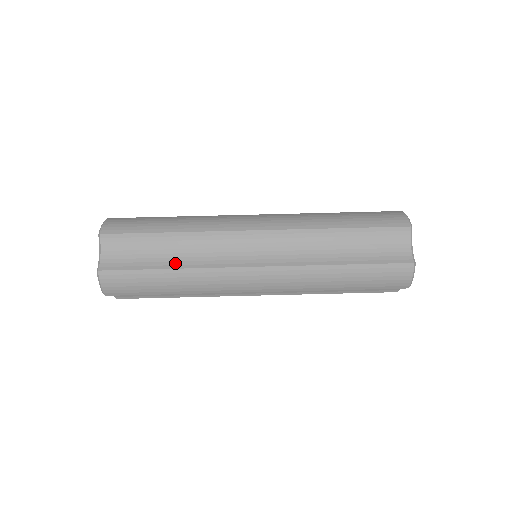
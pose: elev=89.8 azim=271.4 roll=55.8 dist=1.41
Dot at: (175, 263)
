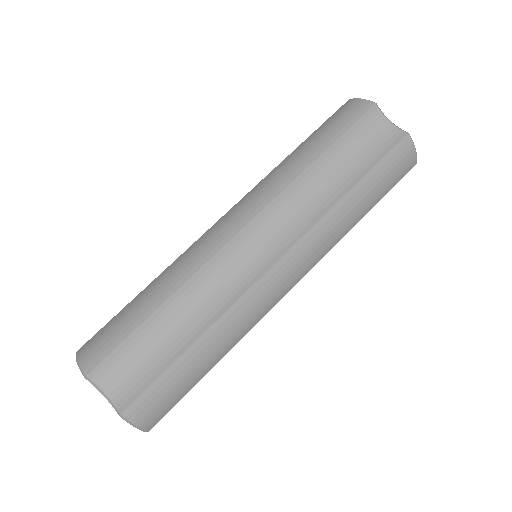
Dot at: (193, 332)
